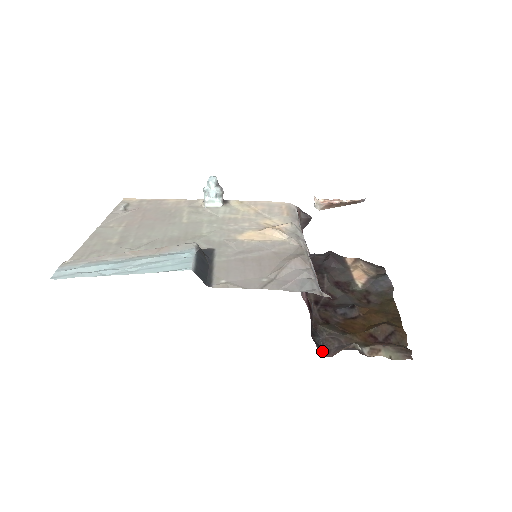
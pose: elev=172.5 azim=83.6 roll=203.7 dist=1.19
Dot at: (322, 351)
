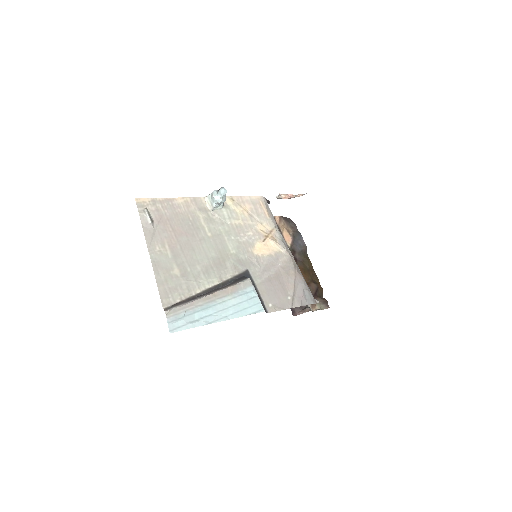
Dot at: (292, 312)
